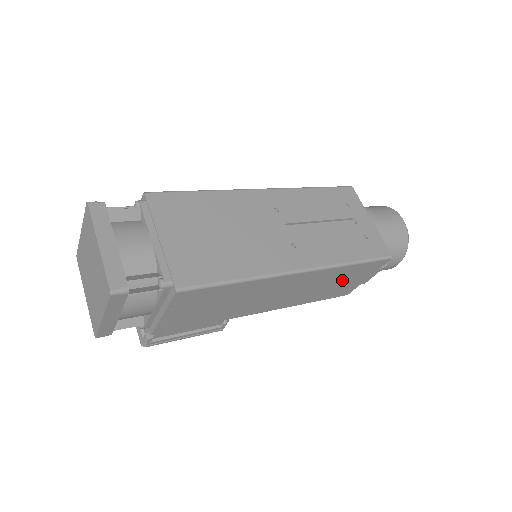
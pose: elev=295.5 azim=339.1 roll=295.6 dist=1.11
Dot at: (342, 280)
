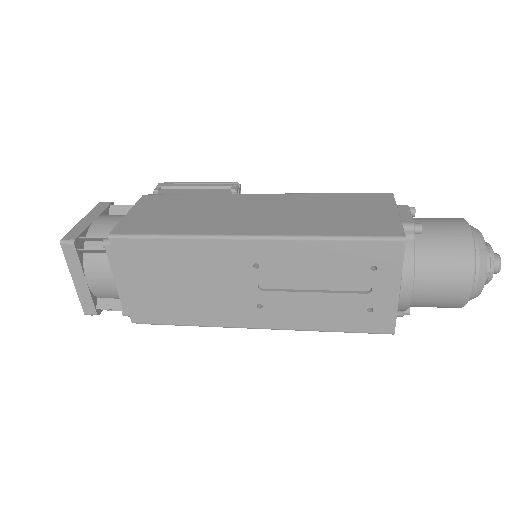
Dot at: occluded
